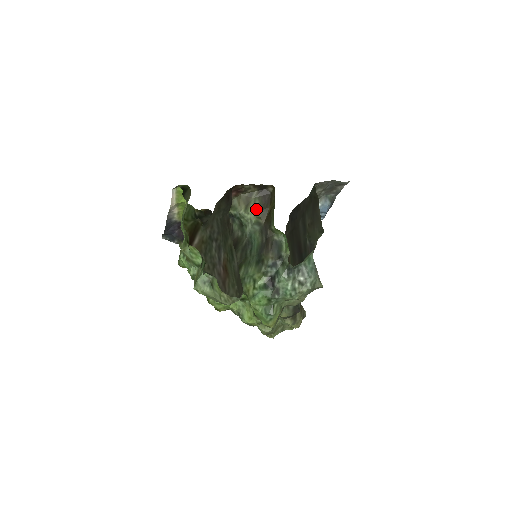
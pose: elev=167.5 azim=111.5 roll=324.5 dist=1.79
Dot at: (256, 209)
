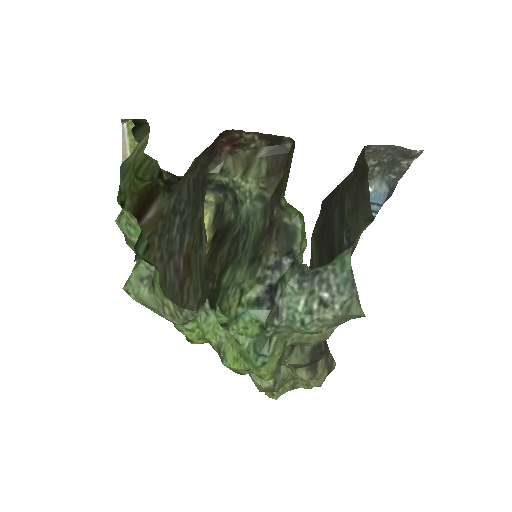
Dot at: (260, 175)
